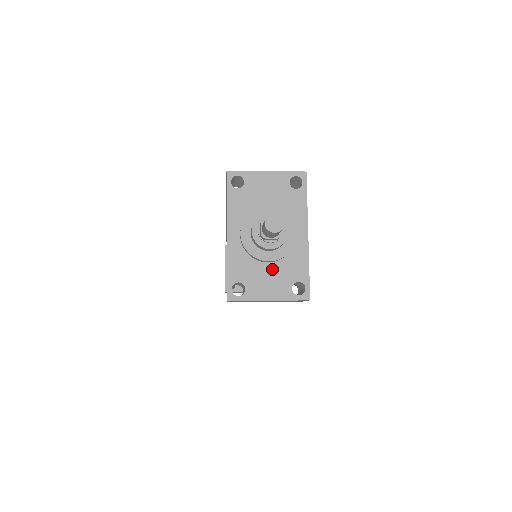
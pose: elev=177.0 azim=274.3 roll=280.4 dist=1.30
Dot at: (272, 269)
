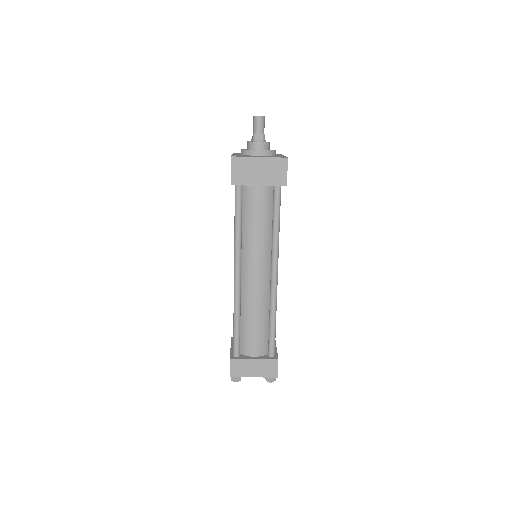
Dot at: occluded
